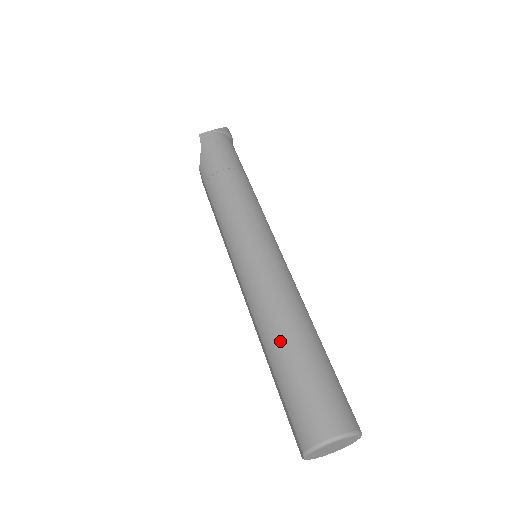
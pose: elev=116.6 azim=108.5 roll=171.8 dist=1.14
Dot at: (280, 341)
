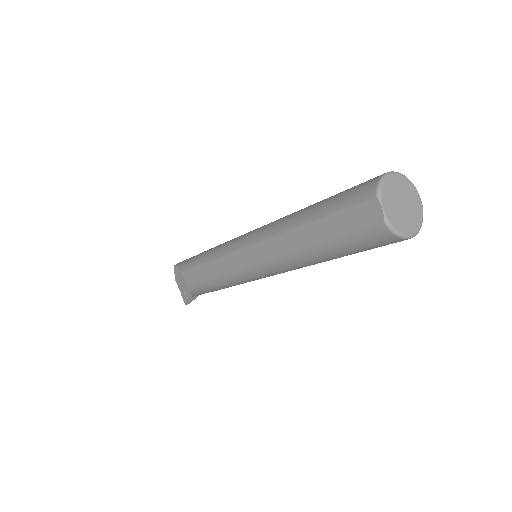
Dot at: (305, 209)
